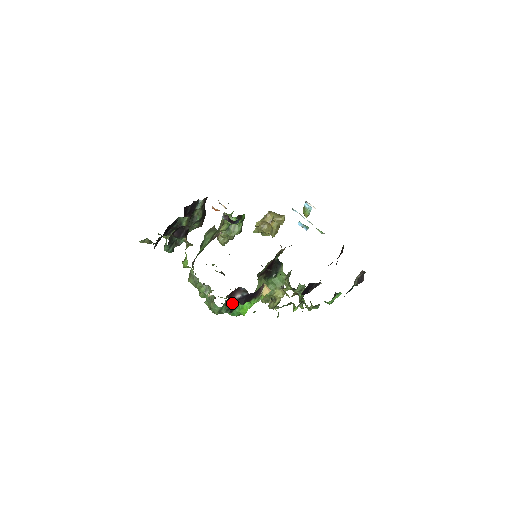
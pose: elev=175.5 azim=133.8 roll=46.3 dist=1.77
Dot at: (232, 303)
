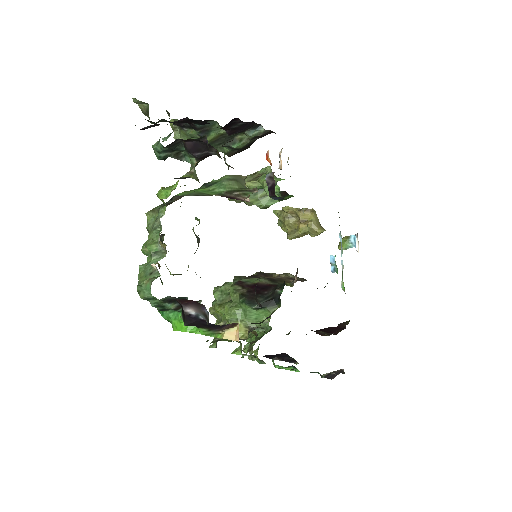
Dot at: (174, 305)
